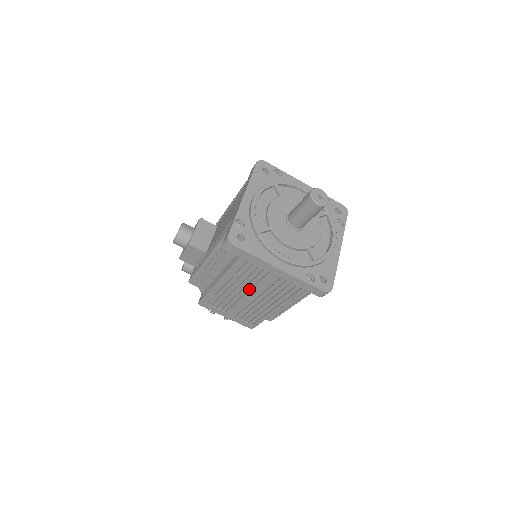
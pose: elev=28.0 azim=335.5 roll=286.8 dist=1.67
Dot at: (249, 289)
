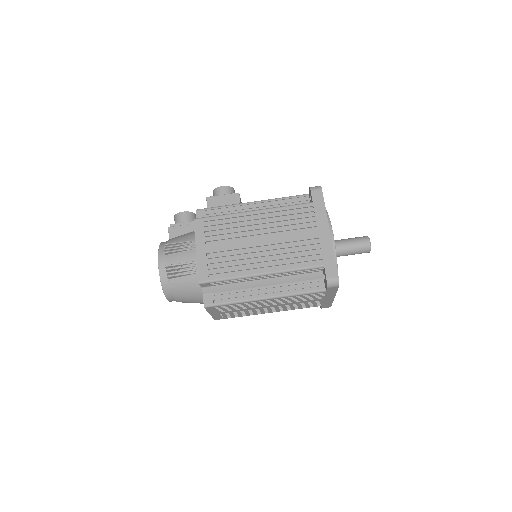
Dot at: (272, 235)
